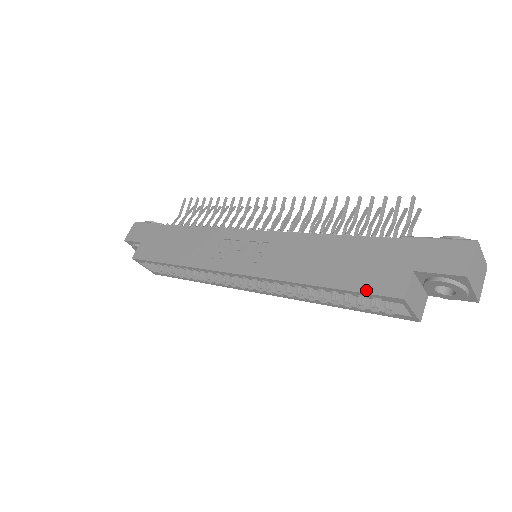
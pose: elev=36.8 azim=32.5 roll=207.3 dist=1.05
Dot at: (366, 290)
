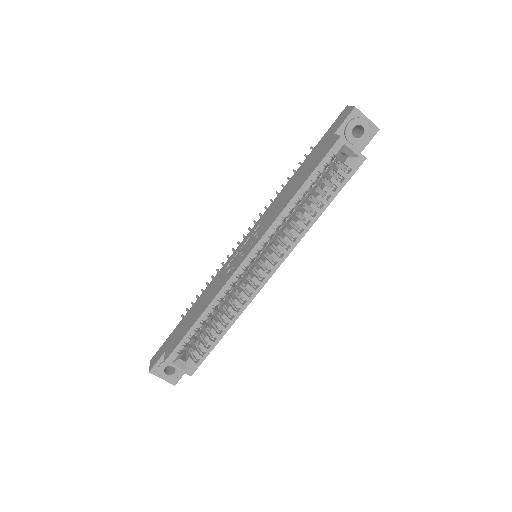
Dot at: (322, 158)
